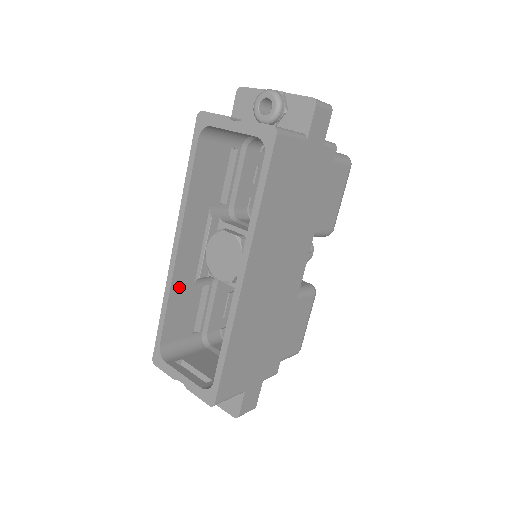
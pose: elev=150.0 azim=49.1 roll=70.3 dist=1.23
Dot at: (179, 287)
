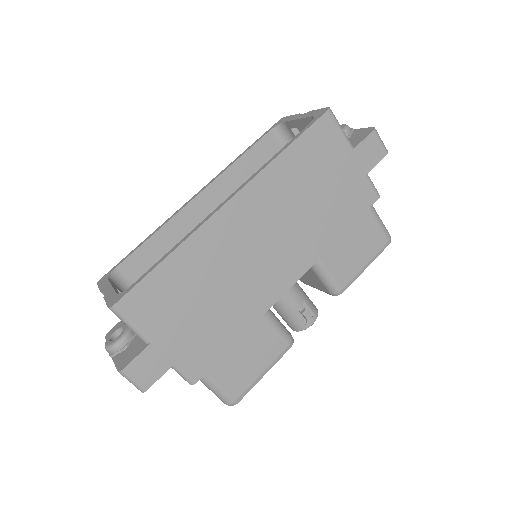
Dot at: (173, 232)
